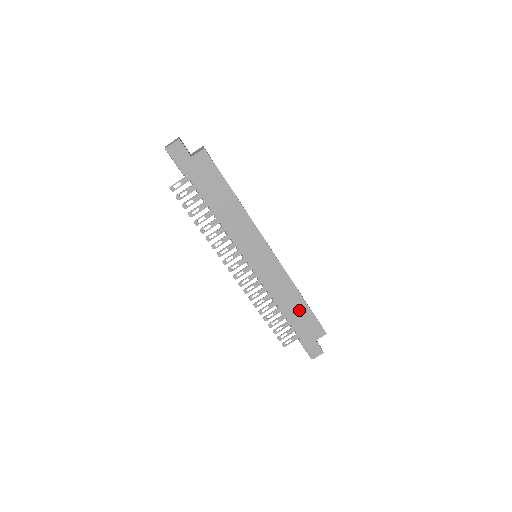
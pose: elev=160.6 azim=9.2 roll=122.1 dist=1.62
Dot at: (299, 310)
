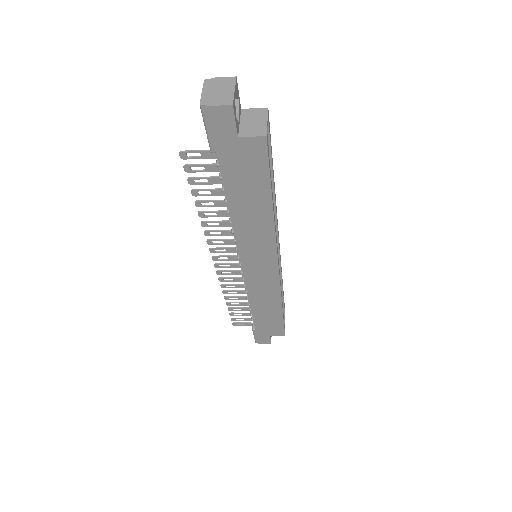
Dot at: (271, 314)
